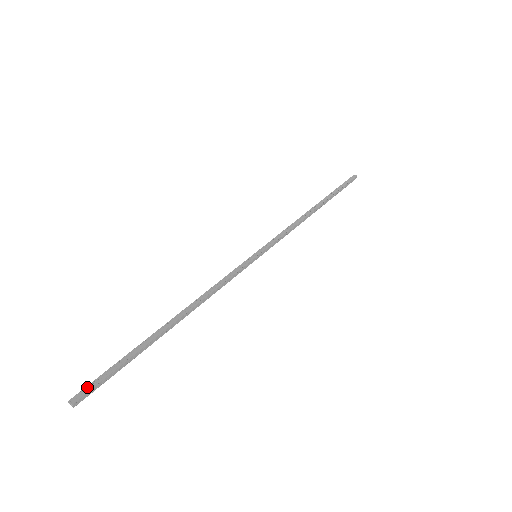
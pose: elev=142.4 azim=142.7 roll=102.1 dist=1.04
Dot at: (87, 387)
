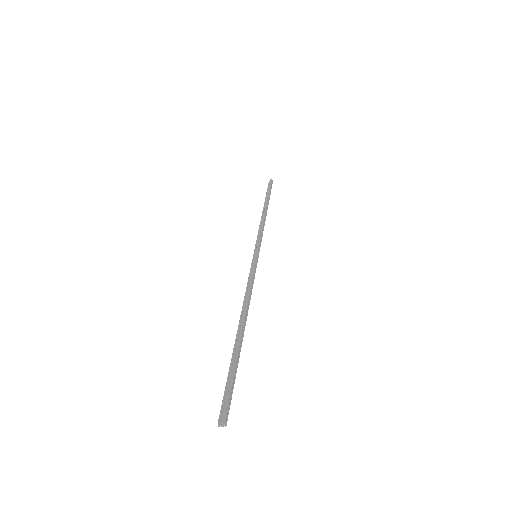
Dot at: (222, 405)
